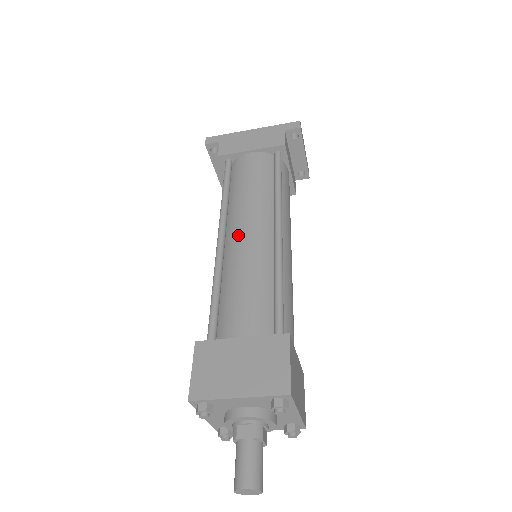
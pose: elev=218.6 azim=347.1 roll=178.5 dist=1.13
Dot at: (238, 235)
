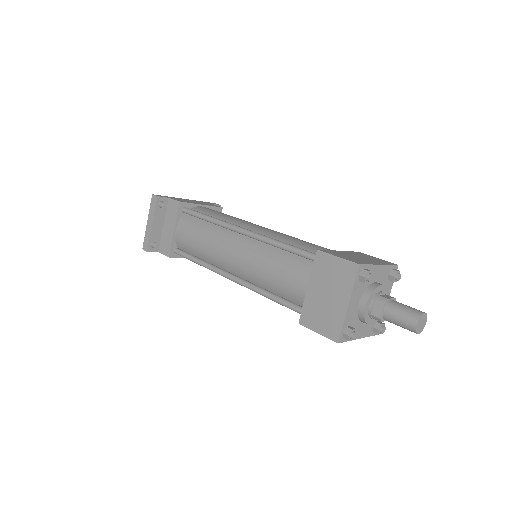
Dot at: (257, 227)
